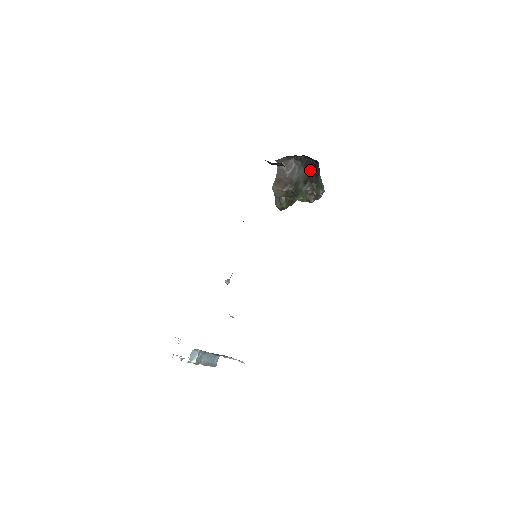
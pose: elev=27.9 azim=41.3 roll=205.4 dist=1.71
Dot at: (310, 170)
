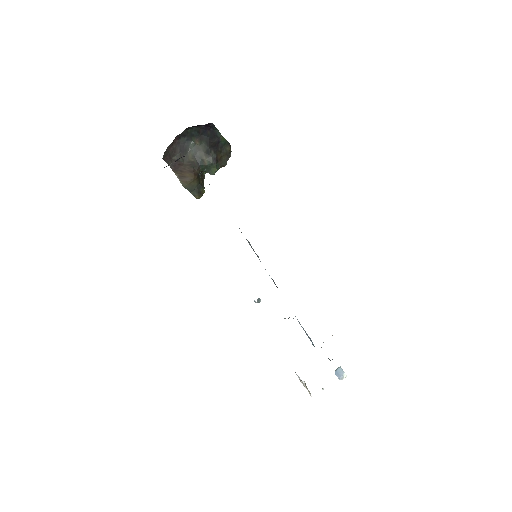
Dot at: (203, 137)
